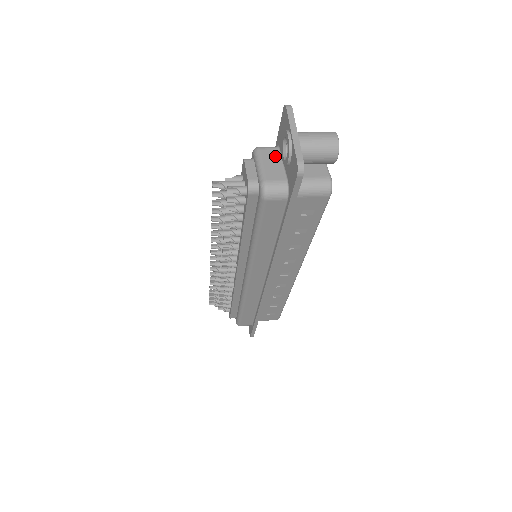
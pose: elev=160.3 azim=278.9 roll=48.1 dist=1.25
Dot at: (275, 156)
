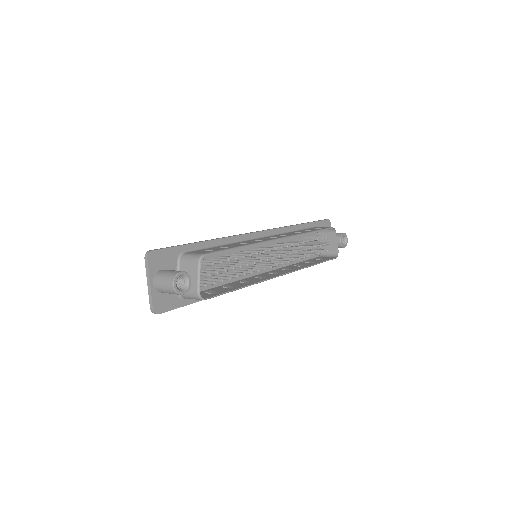
Dot at: occluded
